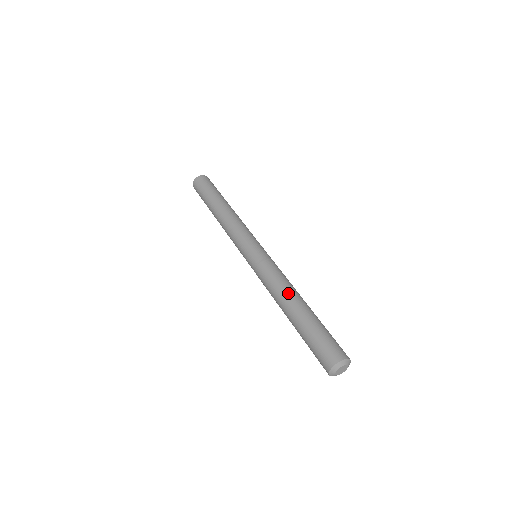
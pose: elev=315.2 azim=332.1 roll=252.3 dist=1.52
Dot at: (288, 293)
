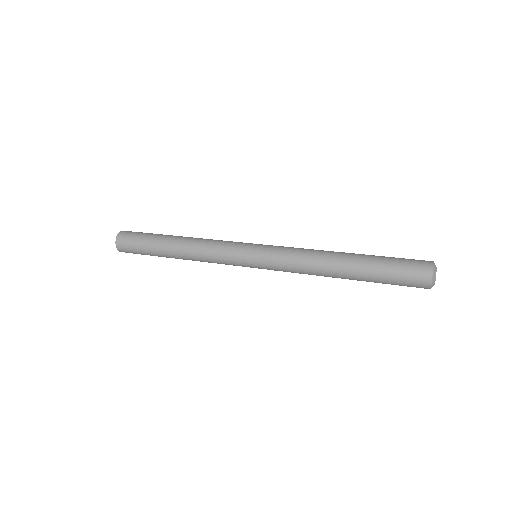
Dot at: (327, 257)
